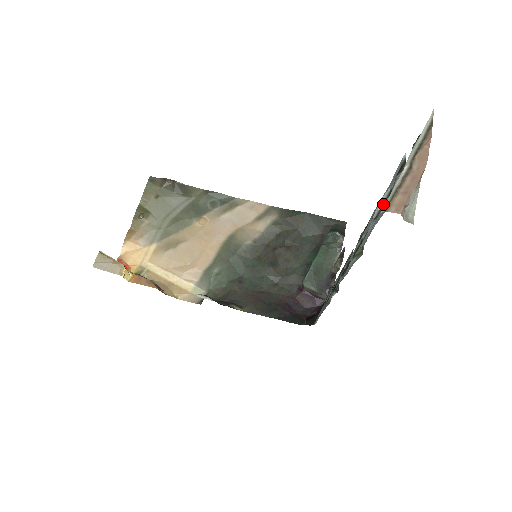
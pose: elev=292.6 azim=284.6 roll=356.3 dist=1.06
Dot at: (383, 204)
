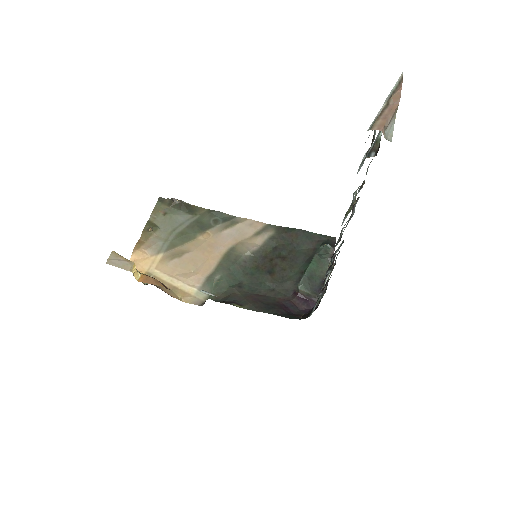
Dot at: (368, 154)
